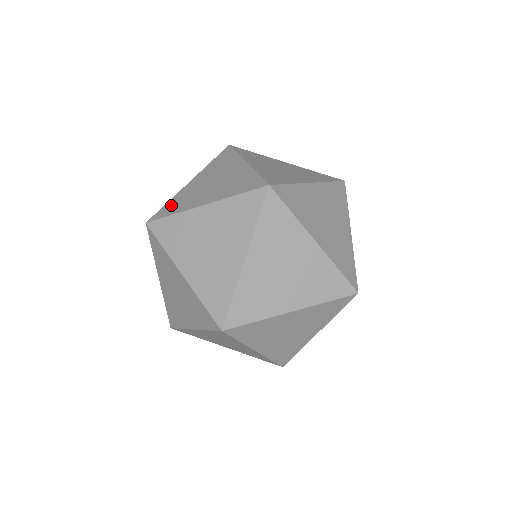
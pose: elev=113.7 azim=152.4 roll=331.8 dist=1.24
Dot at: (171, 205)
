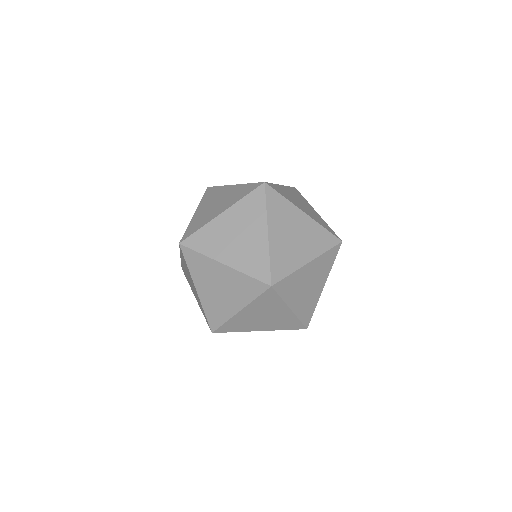
Dot at: occluded
